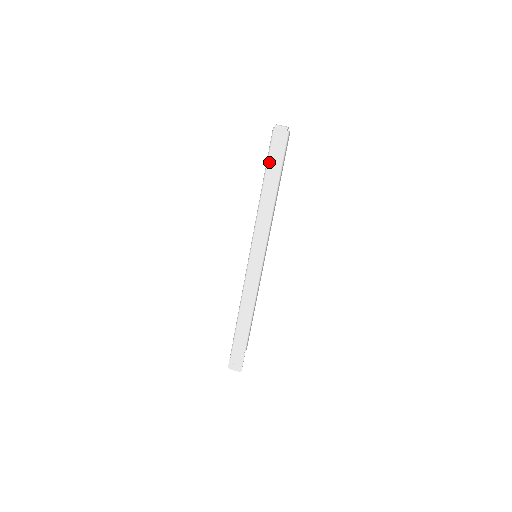
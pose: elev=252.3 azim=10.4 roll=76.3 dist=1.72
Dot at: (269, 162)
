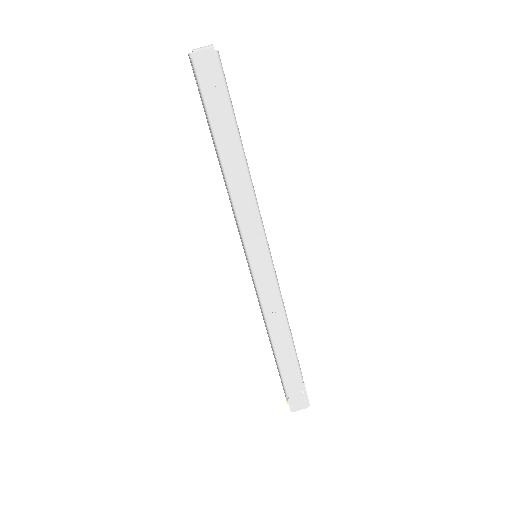
Dot at: (211, 114)
